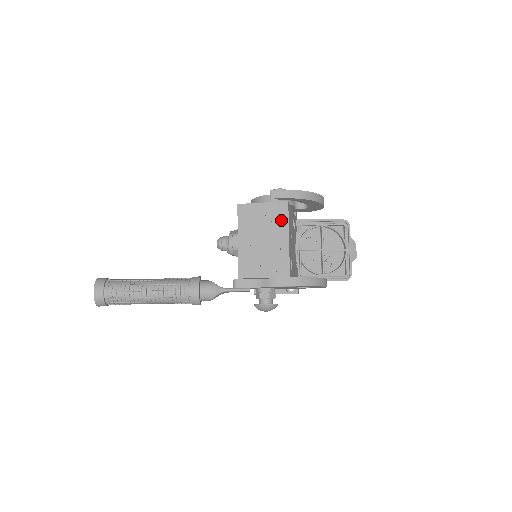
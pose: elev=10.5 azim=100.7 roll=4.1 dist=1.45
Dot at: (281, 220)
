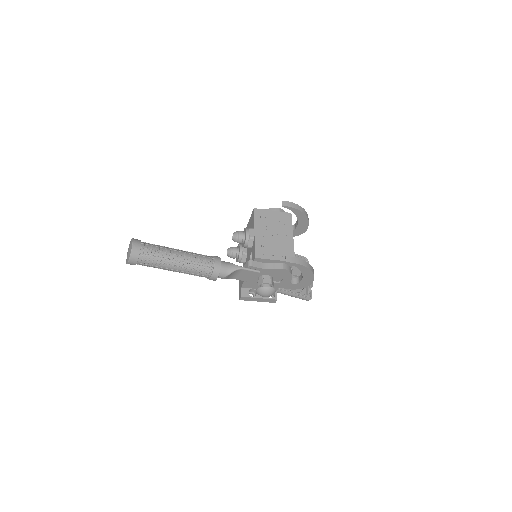
Dot at: (287, 224)
